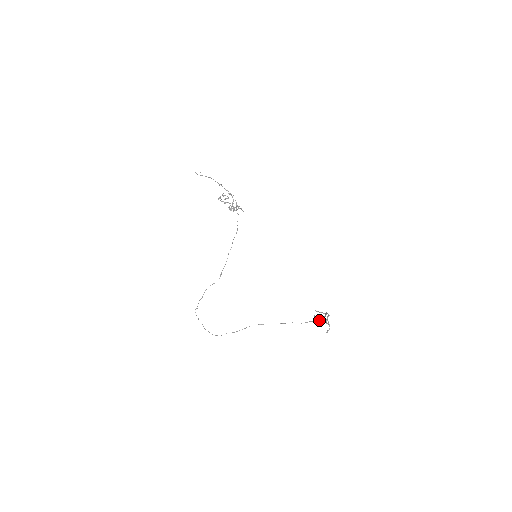
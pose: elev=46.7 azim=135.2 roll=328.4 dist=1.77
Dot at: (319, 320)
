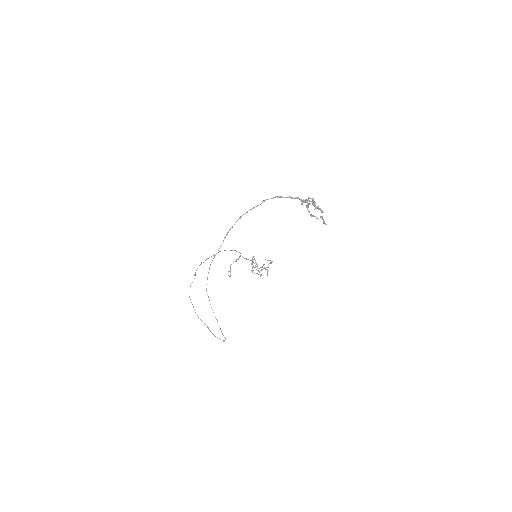
Dot at: (263, 201)
